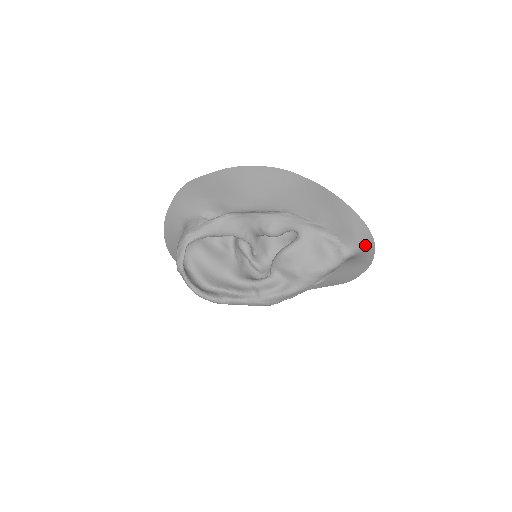
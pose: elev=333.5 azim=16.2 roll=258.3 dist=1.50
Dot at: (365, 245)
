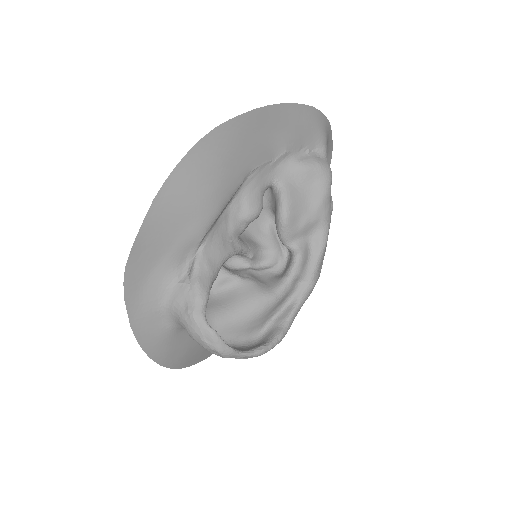
Dot at: (326, 131)
